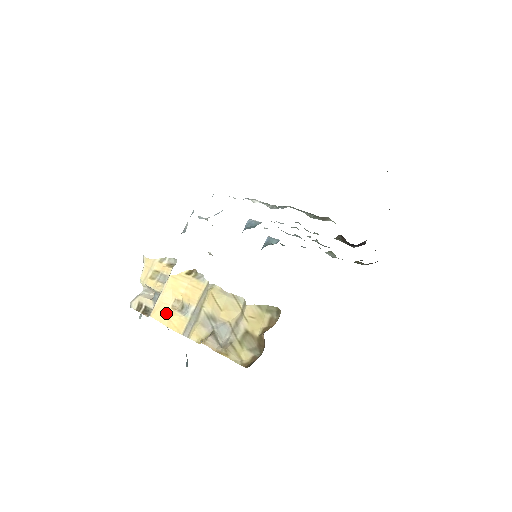
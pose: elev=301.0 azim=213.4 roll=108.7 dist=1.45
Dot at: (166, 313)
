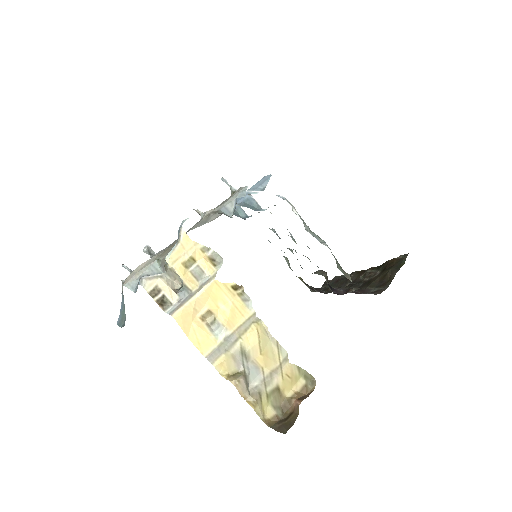
Dot at: (193, 322)
